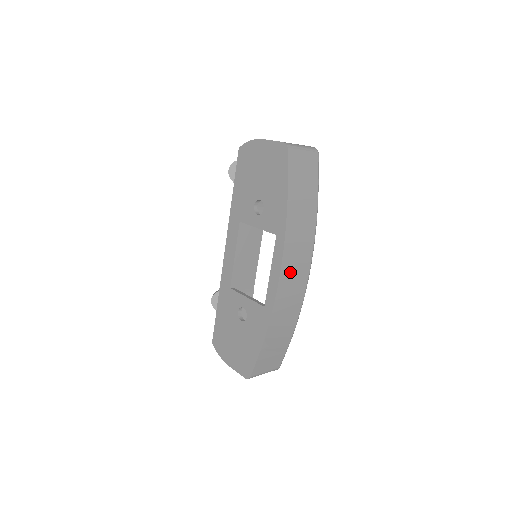
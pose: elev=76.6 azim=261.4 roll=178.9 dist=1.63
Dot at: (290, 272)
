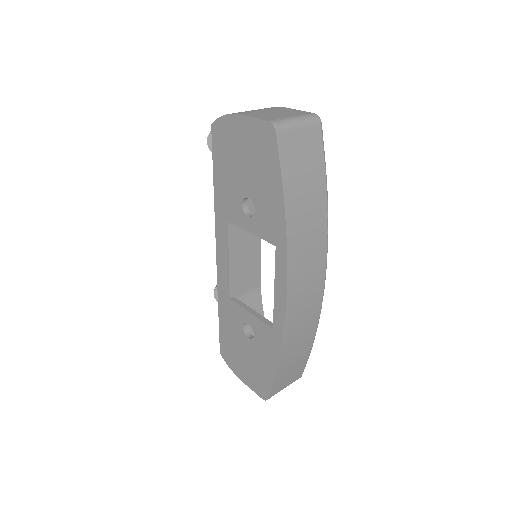
Dot at: (300, 287)
